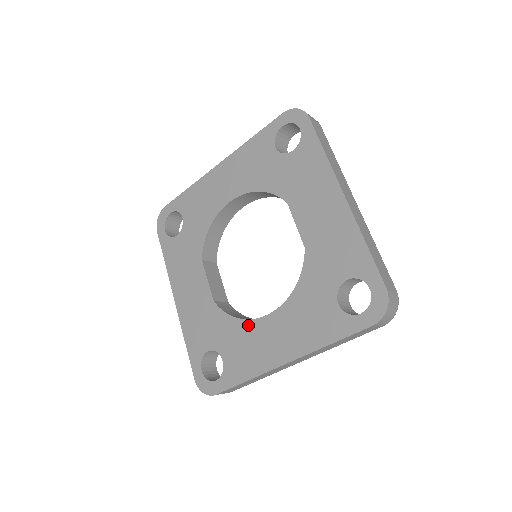
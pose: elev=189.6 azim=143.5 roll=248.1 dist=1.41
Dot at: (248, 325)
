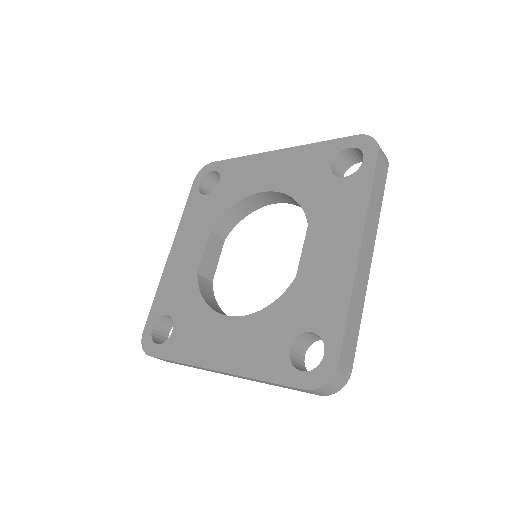
Dot at: (209, 314)
